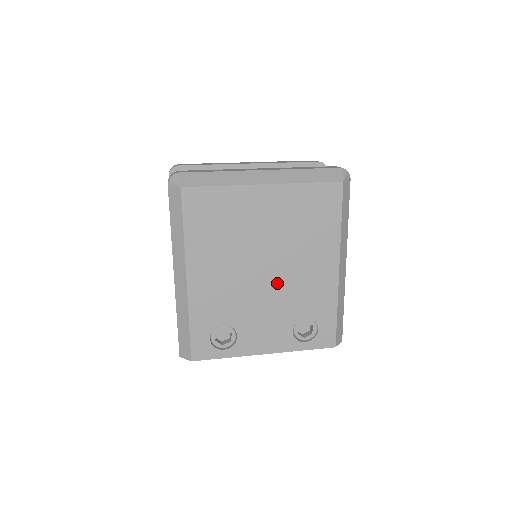
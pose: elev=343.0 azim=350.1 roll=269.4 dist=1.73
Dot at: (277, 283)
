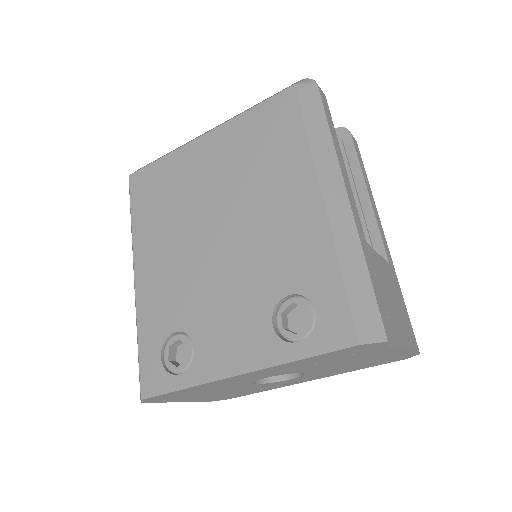
Dot at: (236, 249)
